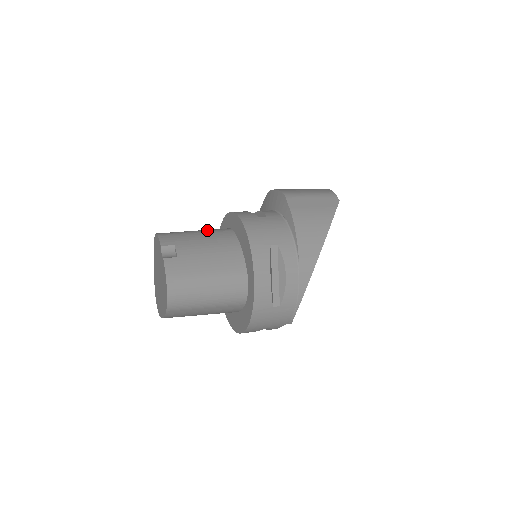
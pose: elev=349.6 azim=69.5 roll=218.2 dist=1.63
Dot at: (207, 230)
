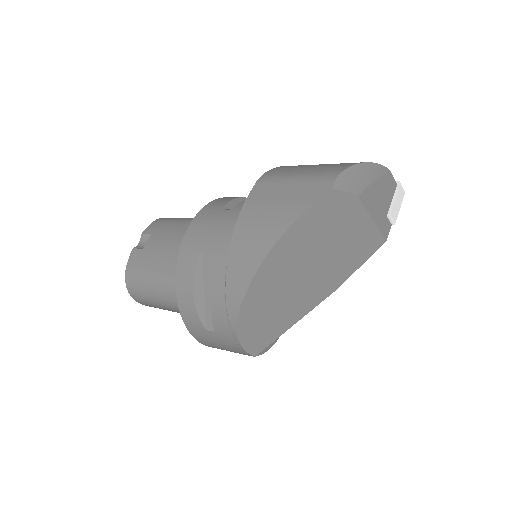
Dot at: occluded
